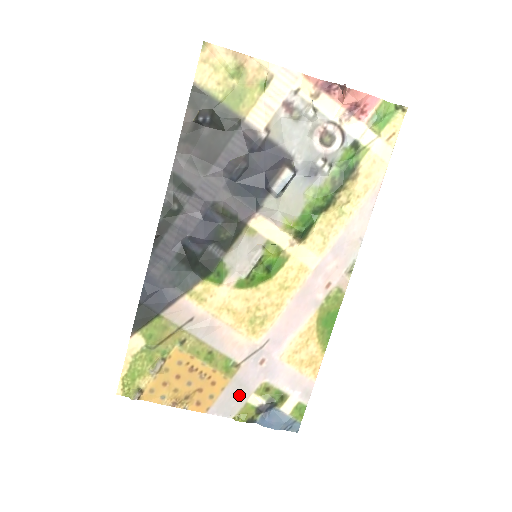
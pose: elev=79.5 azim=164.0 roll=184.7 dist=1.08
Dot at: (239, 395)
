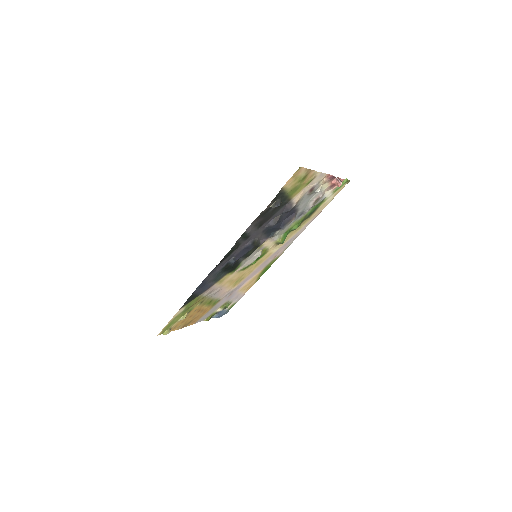
Dot at: (212, 311)
